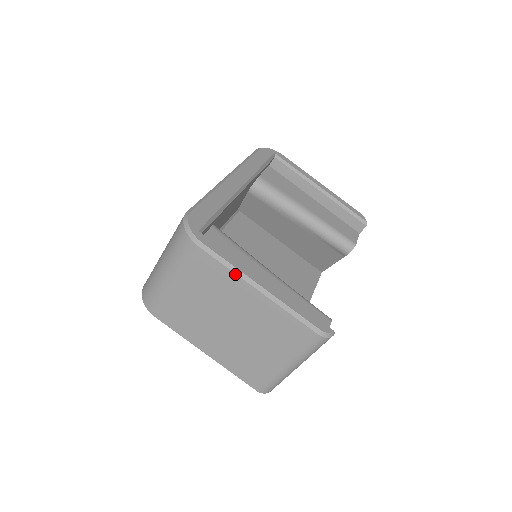
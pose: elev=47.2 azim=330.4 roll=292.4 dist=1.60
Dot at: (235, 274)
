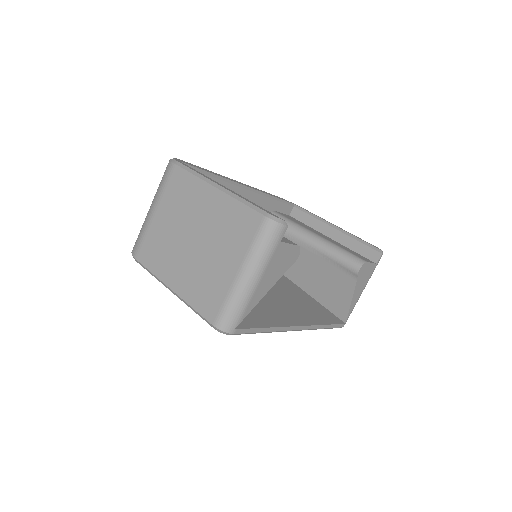
Dot at: (199, 178)
